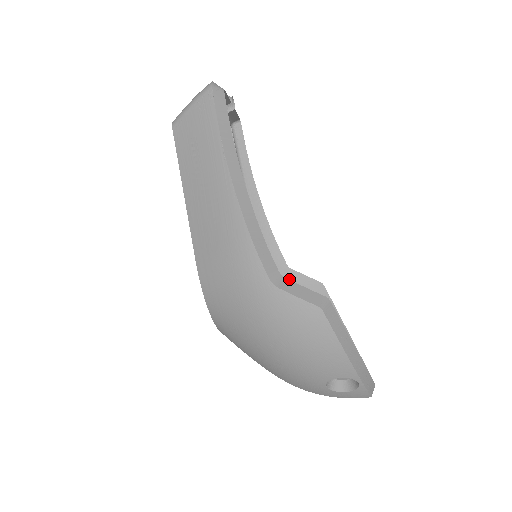
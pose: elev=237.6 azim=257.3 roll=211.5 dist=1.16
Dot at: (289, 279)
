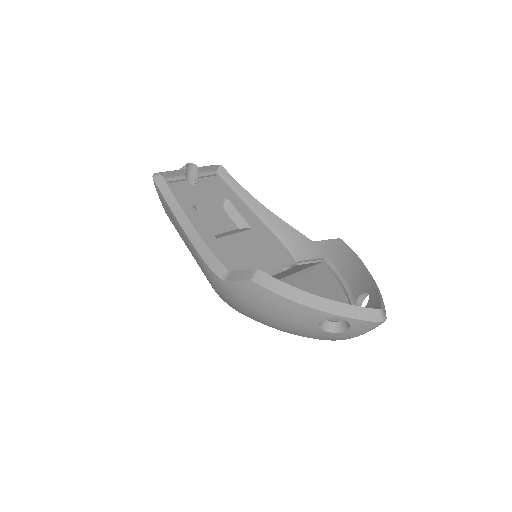
Dot at: (318, 251)
